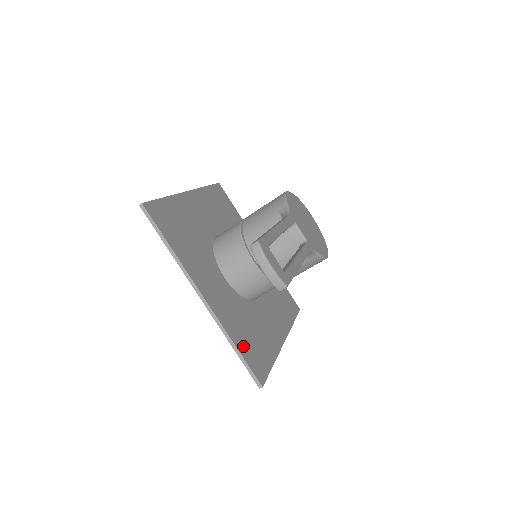
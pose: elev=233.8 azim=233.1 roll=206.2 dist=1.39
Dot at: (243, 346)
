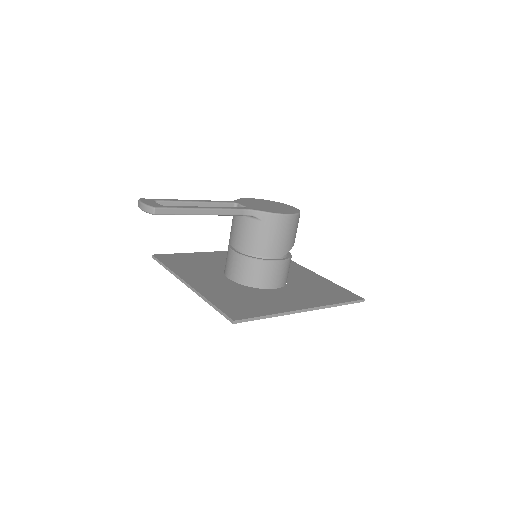
Dot at: (223, 303)
